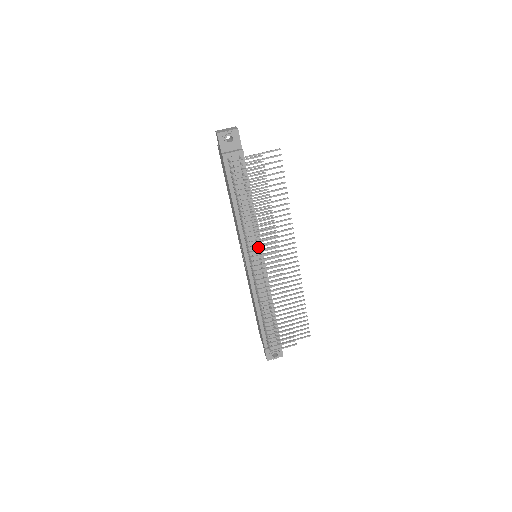
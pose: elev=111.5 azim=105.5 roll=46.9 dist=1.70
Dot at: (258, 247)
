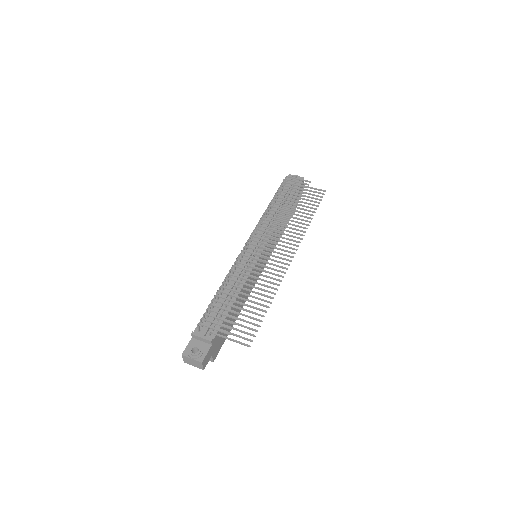
Dot at: occluded
